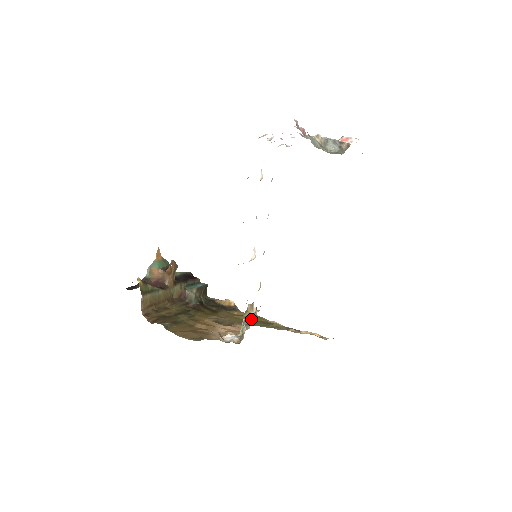
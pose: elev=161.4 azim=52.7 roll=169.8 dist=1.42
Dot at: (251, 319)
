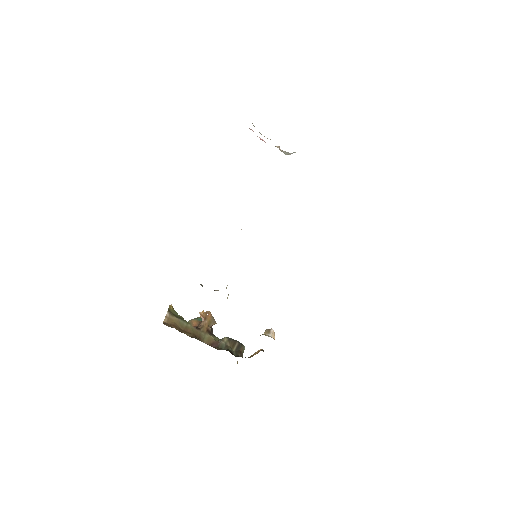
Dot at: occluded
